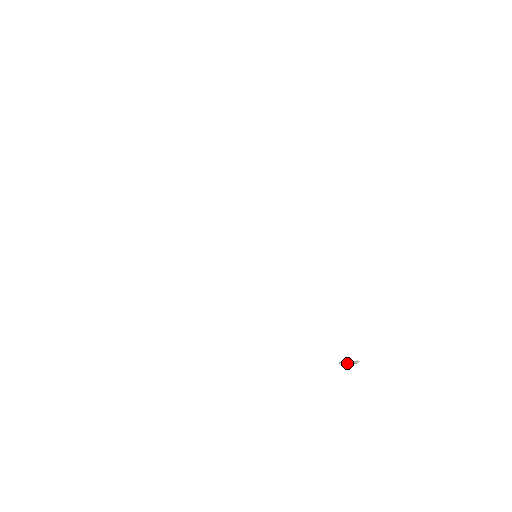
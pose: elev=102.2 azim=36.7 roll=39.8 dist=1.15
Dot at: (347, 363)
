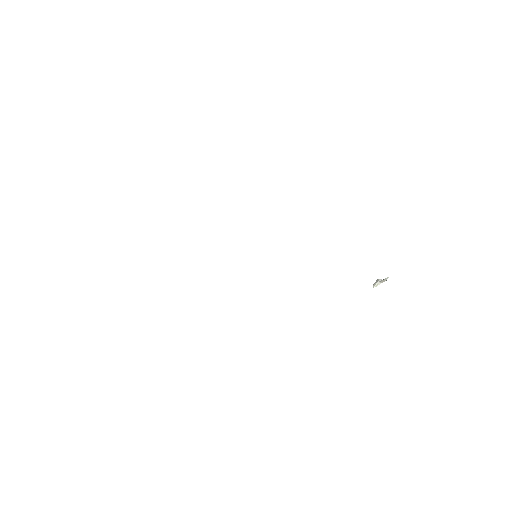
Dot at: (379, 284)
